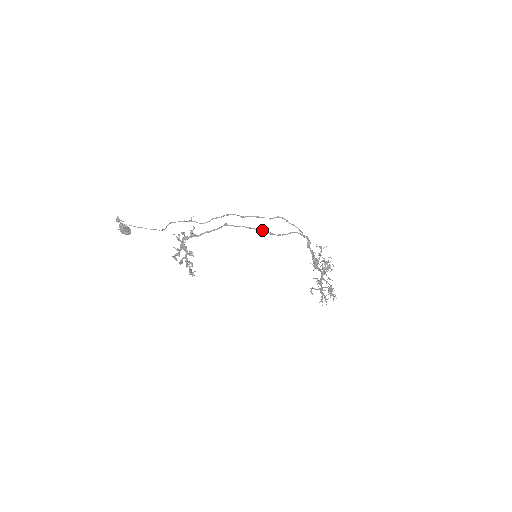
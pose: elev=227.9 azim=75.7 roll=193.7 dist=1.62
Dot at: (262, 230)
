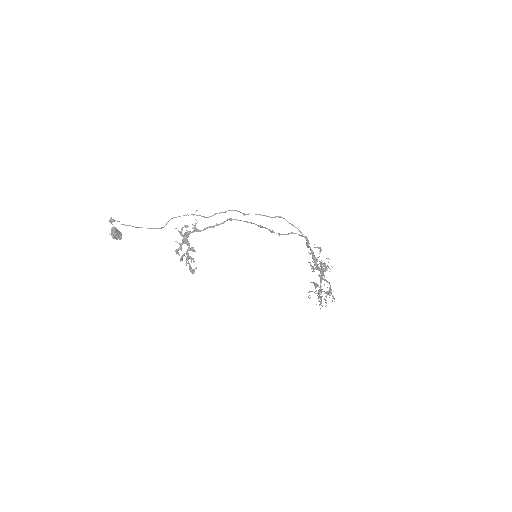
Dot at: (264, 227)
